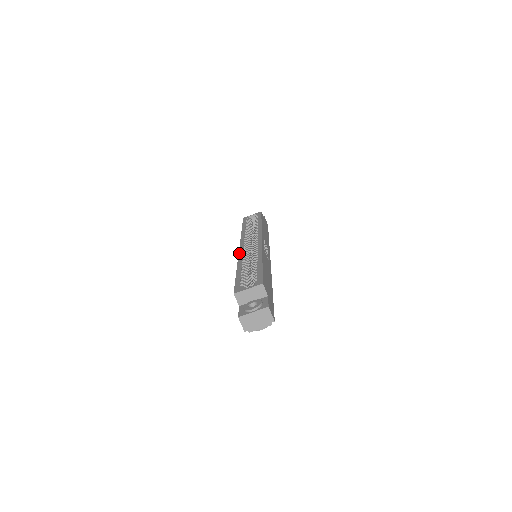
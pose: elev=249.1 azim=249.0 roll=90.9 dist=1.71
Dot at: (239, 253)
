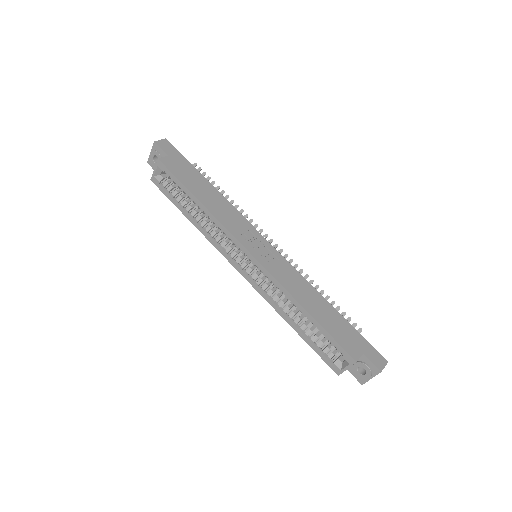
Dot at: (256, 290)
